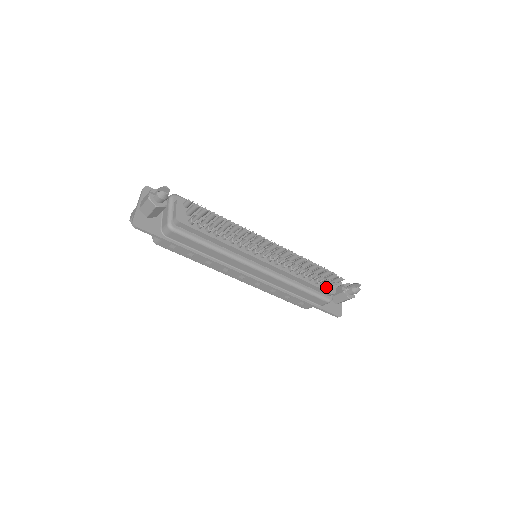
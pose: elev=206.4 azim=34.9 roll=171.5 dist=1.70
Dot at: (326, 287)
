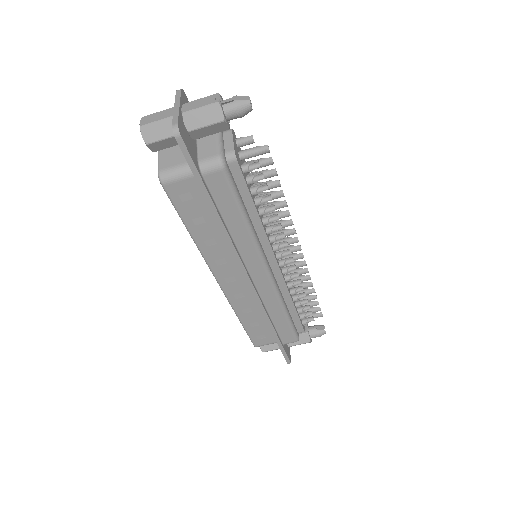
Dot at: (301, 321)
